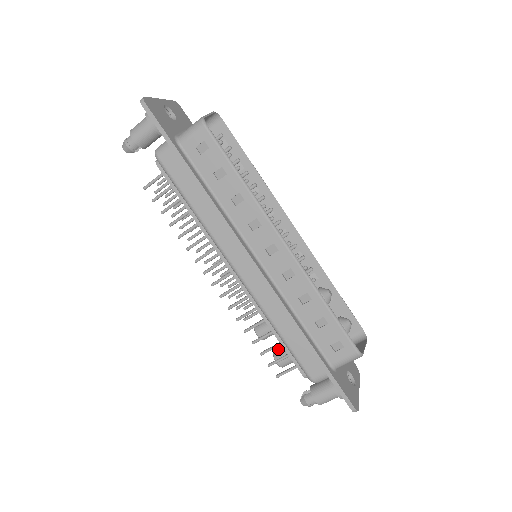
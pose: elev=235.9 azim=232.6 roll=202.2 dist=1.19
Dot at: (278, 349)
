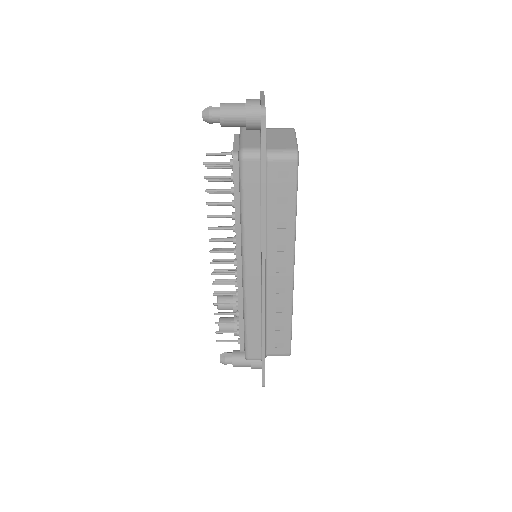
Dot at: (225, 319)
